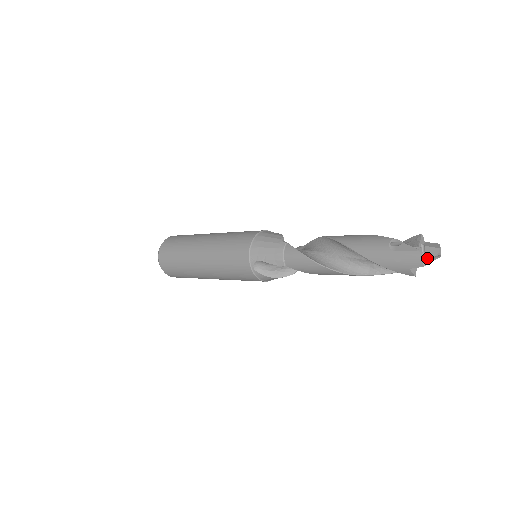
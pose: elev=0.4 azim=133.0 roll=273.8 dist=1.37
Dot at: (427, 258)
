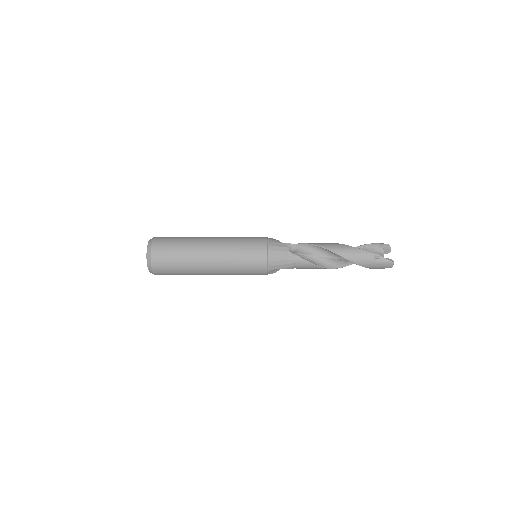
Dot at: occluded
